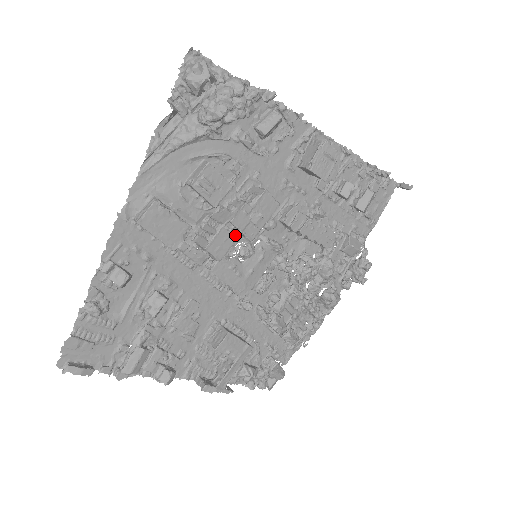
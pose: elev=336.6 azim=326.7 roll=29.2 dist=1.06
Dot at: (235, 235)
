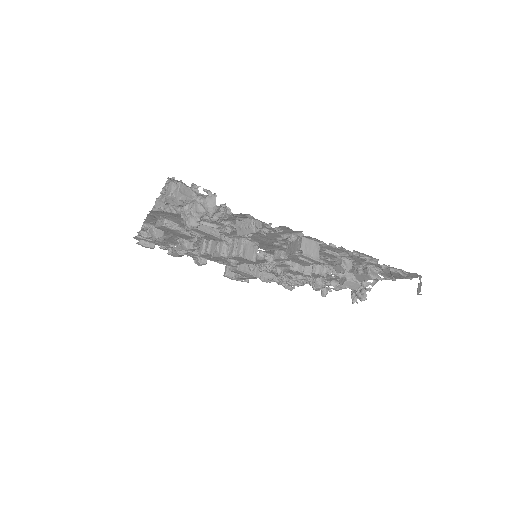
Dot at: occluded
